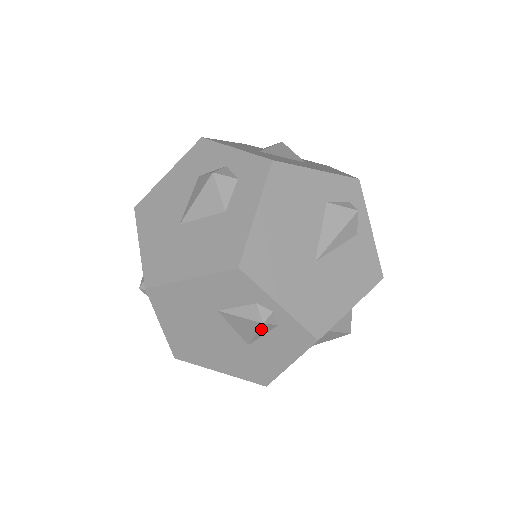
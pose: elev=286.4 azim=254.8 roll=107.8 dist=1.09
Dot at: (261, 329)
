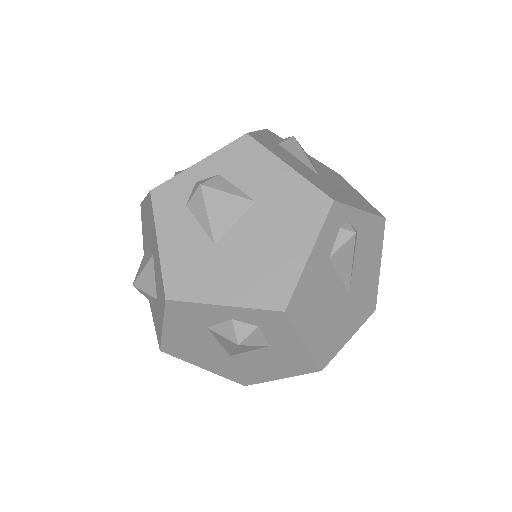
Dot at: occluded
